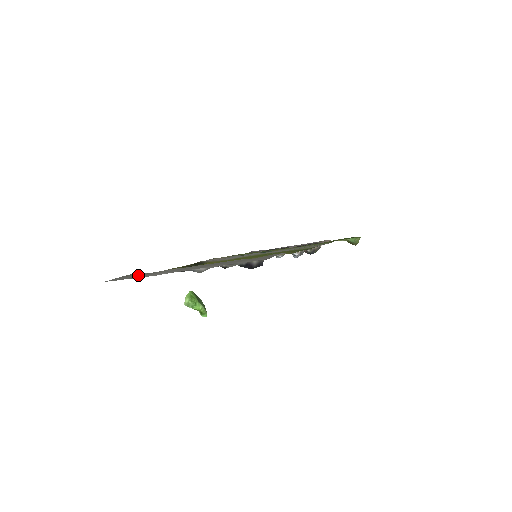
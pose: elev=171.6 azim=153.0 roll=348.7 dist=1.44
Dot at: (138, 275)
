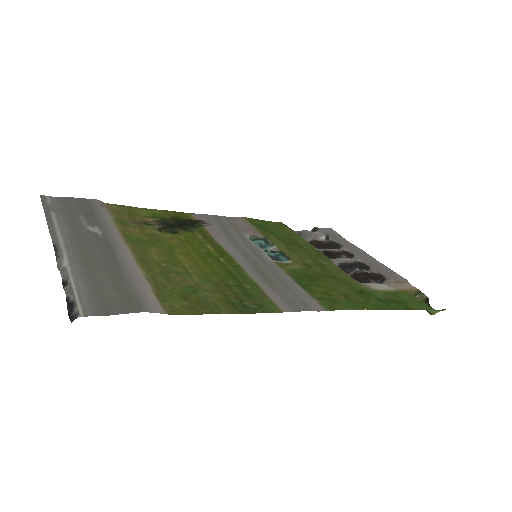
Dot at: (66, 212)
